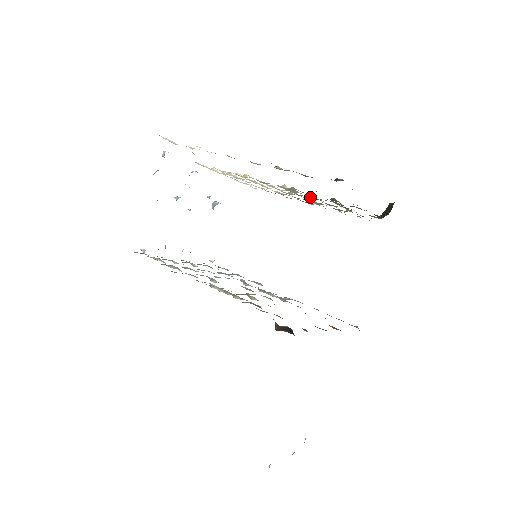
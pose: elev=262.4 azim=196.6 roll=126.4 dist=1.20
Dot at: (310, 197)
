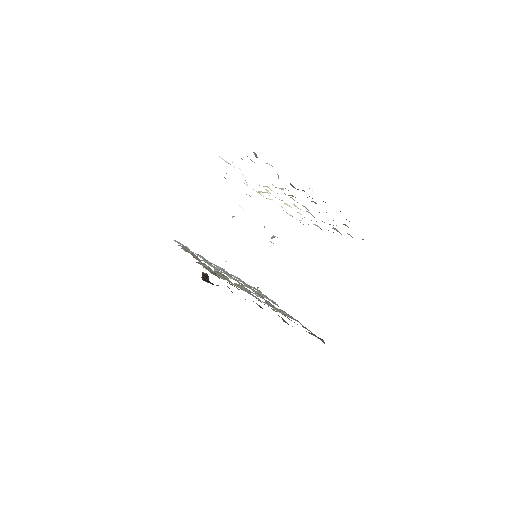
Dot at: occluded
